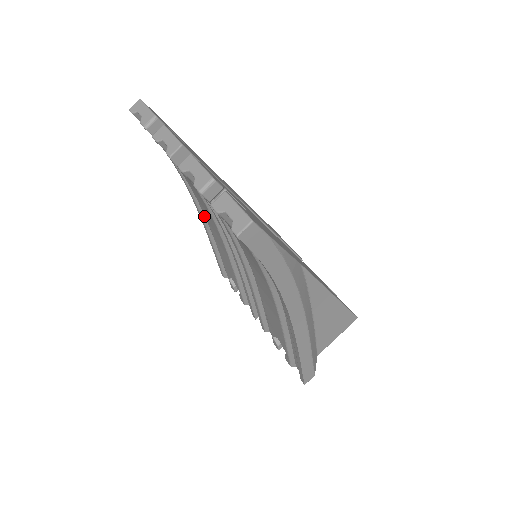
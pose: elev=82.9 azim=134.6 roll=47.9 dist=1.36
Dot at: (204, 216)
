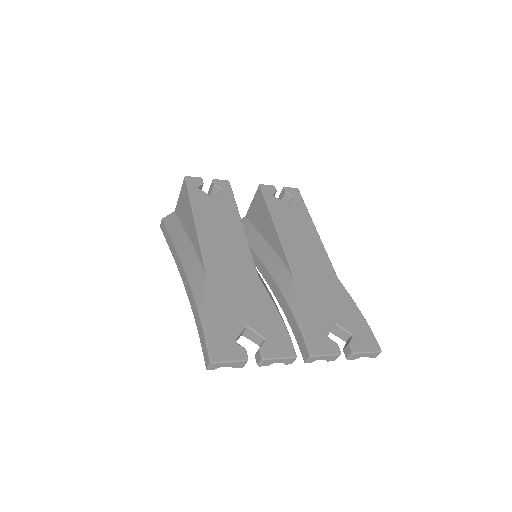
Dot at: occluded
